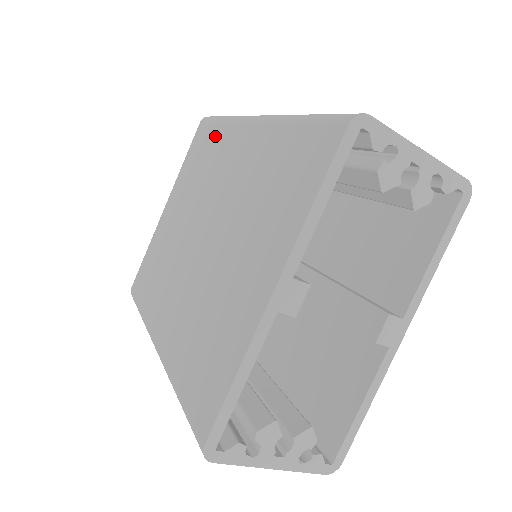
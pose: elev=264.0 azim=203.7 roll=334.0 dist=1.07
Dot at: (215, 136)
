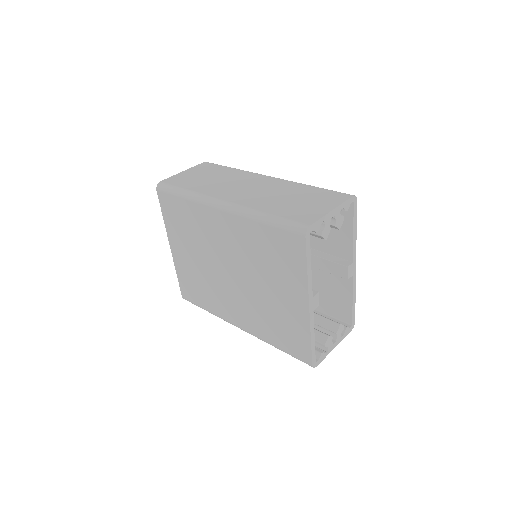
Dot at: (188, 209)
